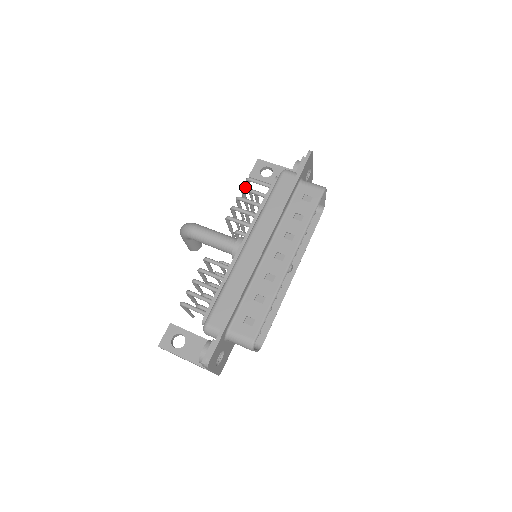
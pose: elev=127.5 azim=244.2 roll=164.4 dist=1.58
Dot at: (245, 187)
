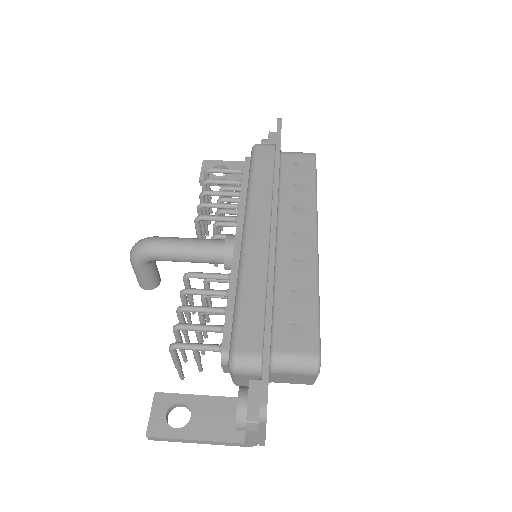
Dot at: occluded
